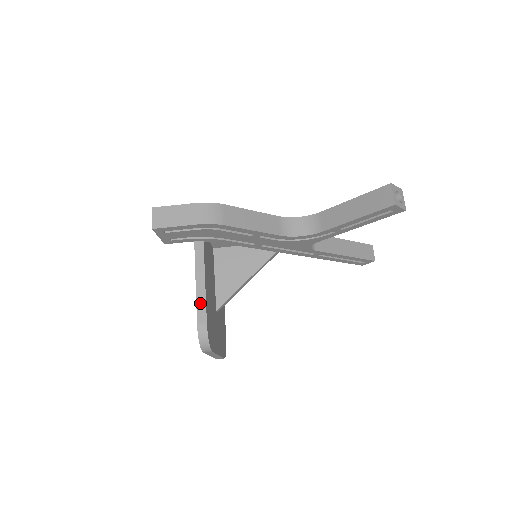
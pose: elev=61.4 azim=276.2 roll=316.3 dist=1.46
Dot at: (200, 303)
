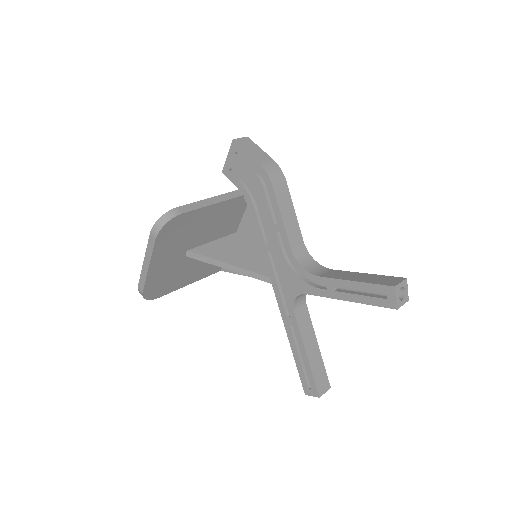
Dot at: (195, 205)
